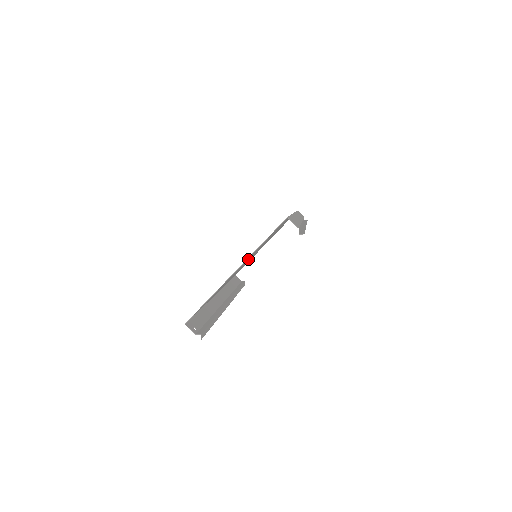
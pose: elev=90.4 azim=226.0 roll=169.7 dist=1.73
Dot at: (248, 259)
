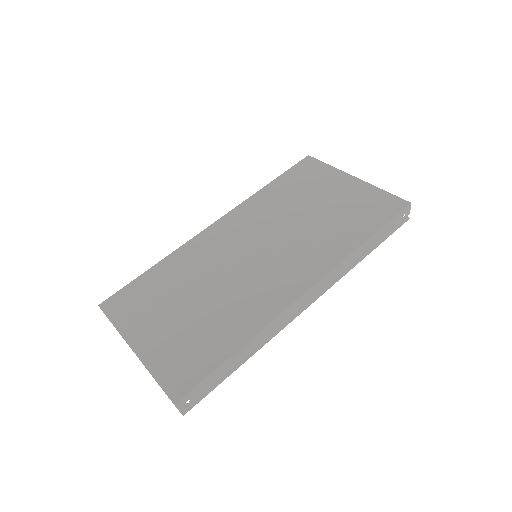
Dot at: (196, 305)
